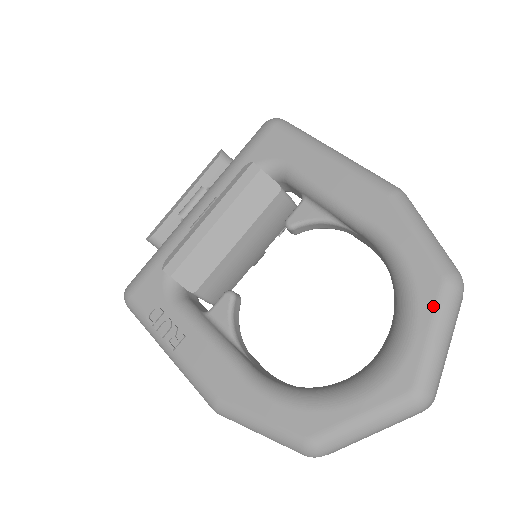
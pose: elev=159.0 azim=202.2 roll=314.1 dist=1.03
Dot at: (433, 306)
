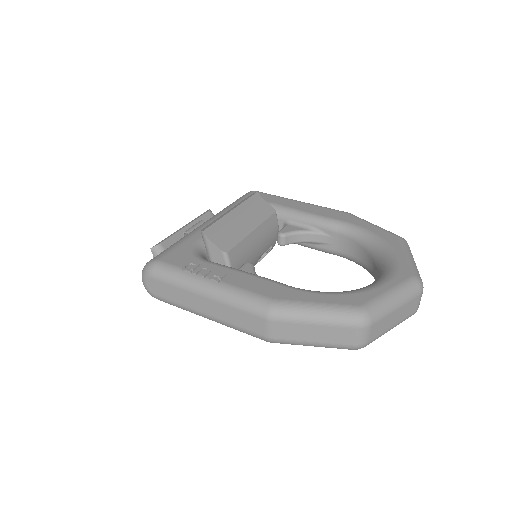
Dot at: (401, 246)
